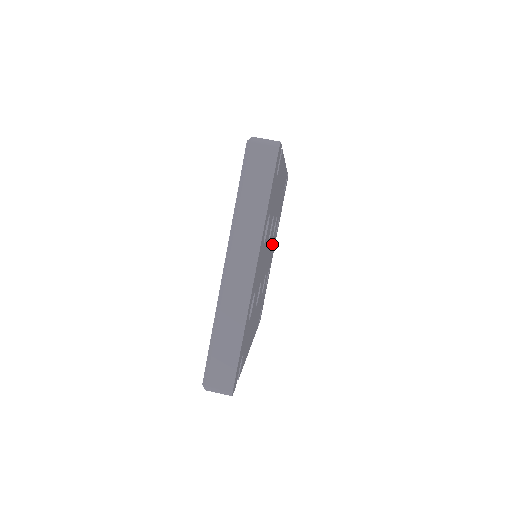
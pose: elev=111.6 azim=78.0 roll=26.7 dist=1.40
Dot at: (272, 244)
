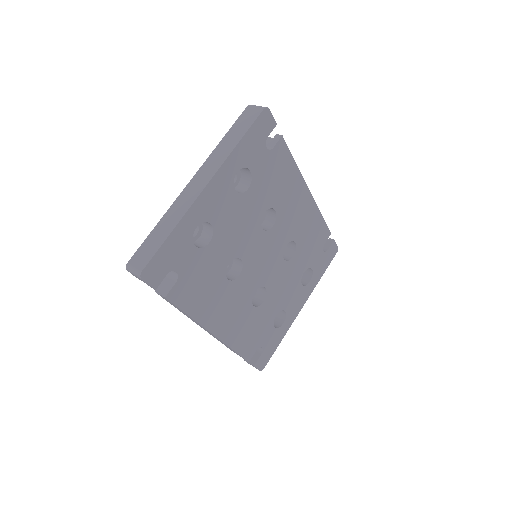
Dot at: (287, 274)
